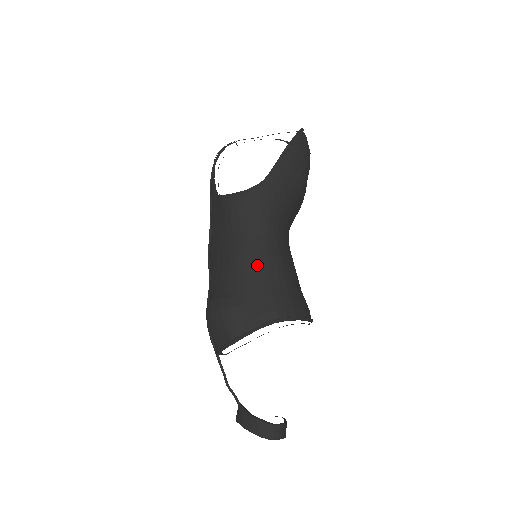
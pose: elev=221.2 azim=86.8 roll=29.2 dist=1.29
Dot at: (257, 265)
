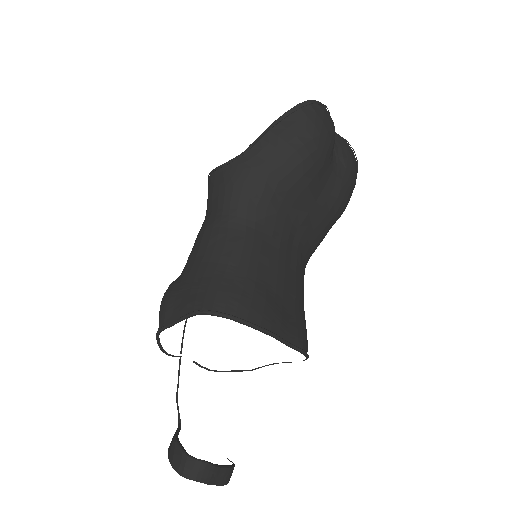
Dot at: (210, 249)
